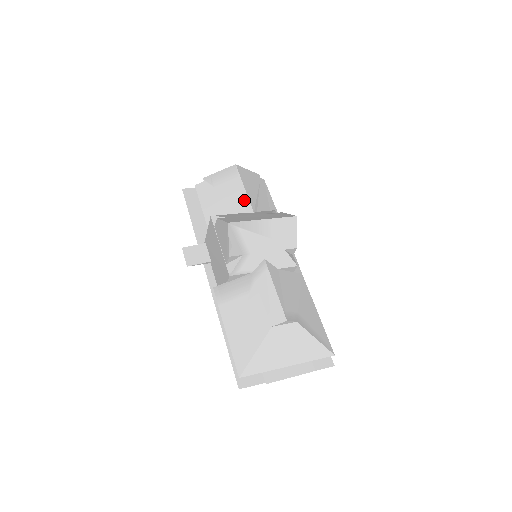
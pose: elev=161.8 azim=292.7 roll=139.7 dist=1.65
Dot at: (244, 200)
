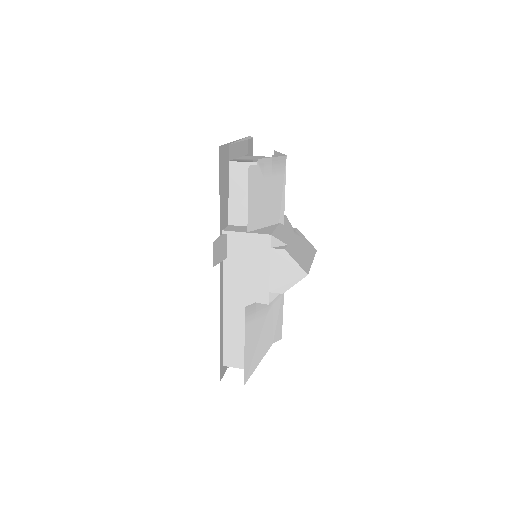
Dot at: (281, 207)
